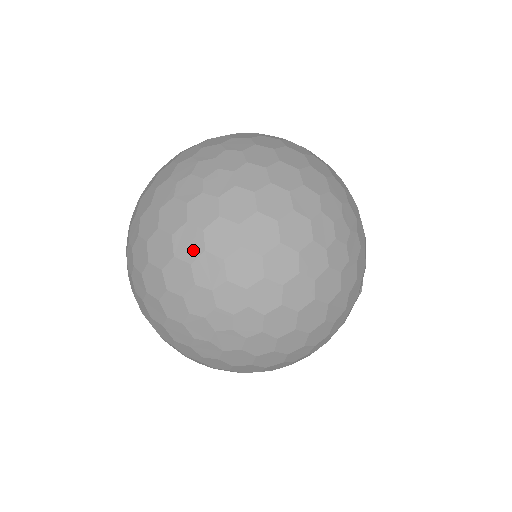
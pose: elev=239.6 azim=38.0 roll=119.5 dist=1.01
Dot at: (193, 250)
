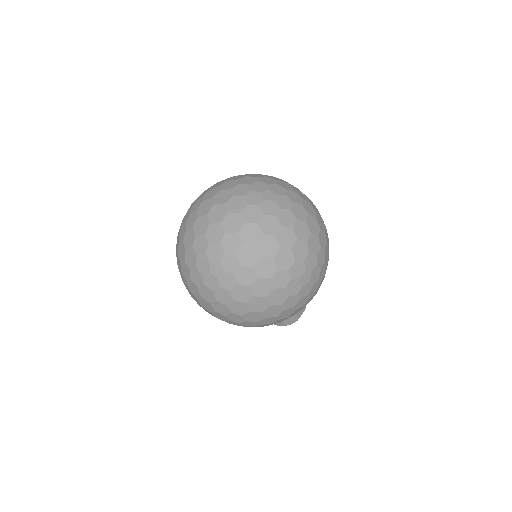
Dot at: (232, 227)
